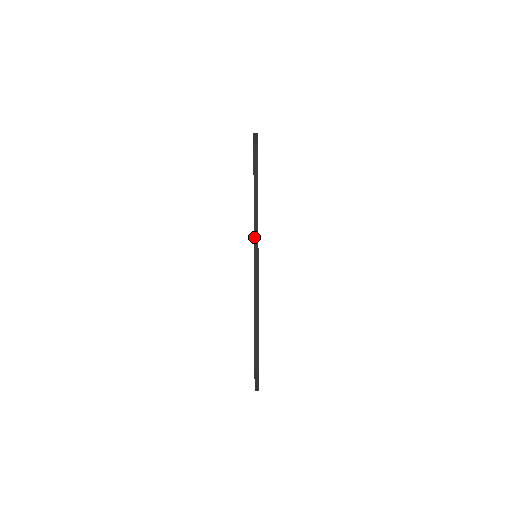
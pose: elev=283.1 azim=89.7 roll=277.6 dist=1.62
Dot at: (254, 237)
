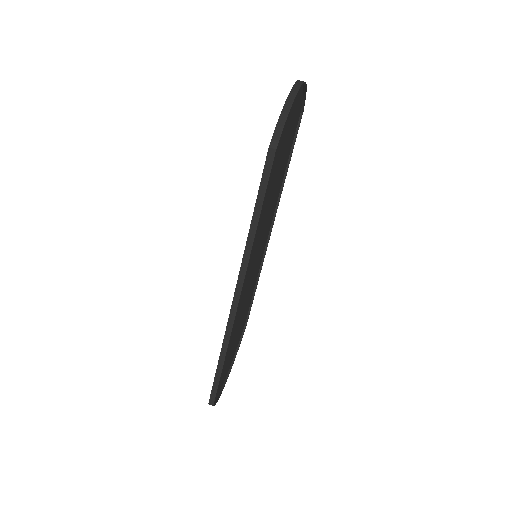
Dot at: (238, 279)
